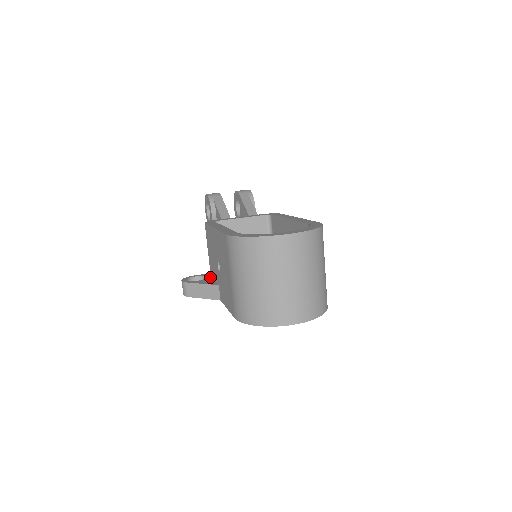
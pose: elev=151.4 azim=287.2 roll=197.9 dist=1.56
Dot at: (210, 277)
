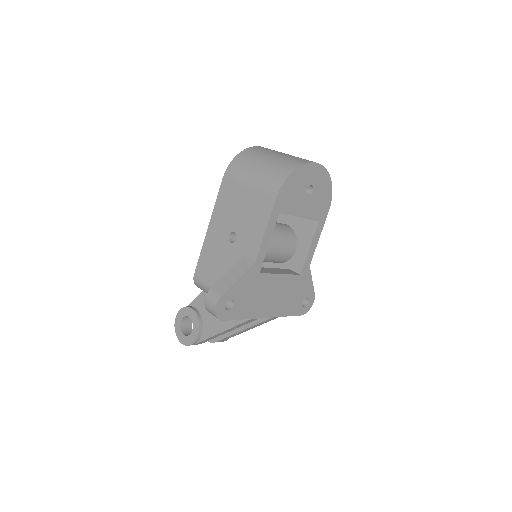
Dot at: occluded
